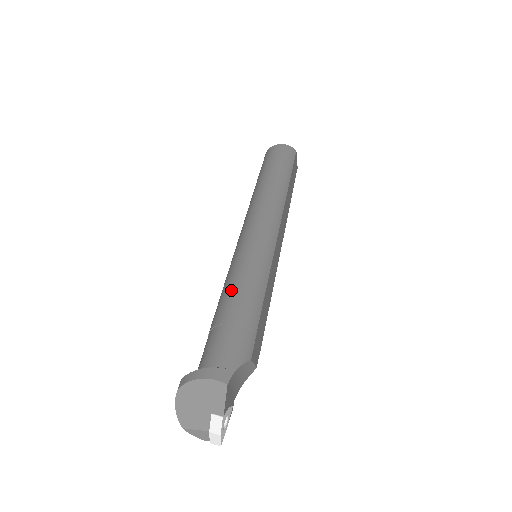
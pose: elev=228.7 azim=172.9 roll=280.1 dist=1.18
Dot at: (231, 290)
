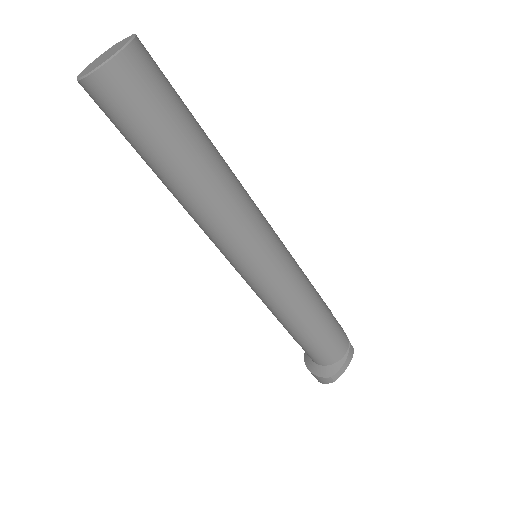
Dot at: (309, 313)
